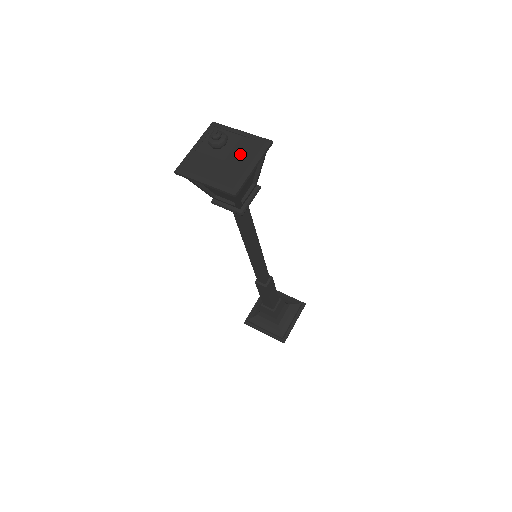
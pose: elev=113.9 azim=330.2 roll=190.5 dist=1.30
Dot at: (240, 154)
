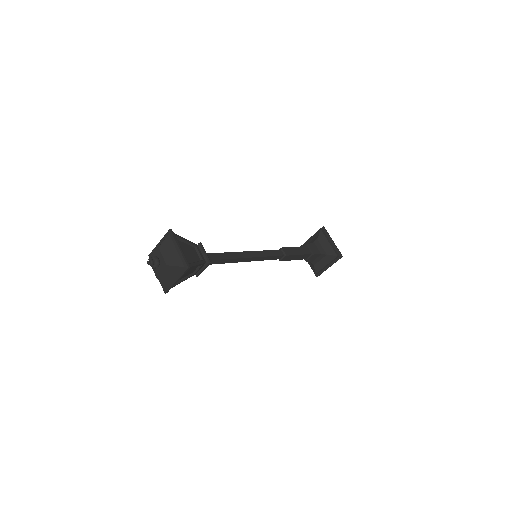
Dot at: (168, 253)
